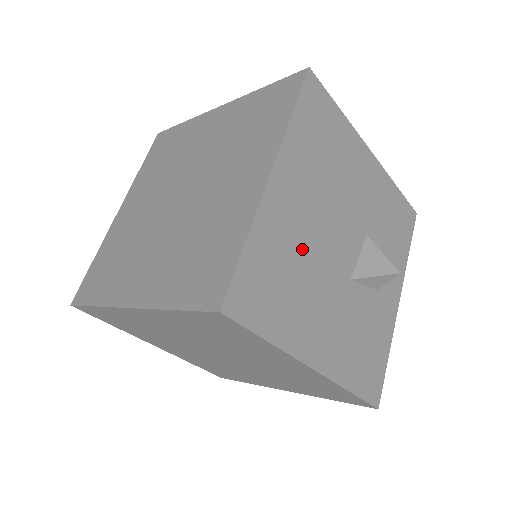
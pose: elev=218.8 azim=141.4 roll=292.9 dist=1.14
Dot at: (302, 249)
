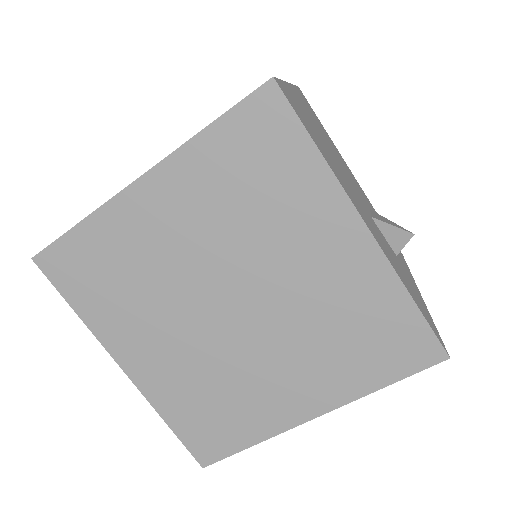
Dot at: (325, 144)
